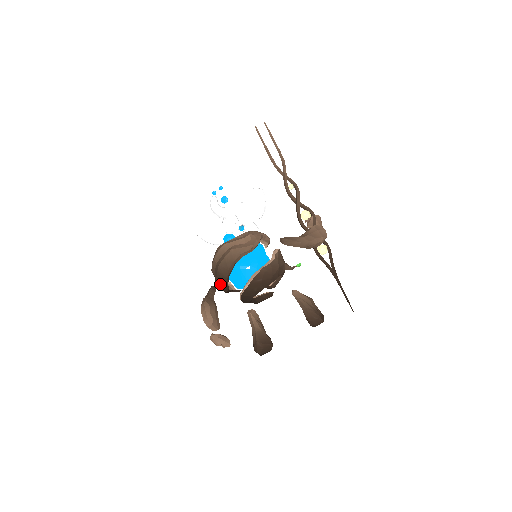
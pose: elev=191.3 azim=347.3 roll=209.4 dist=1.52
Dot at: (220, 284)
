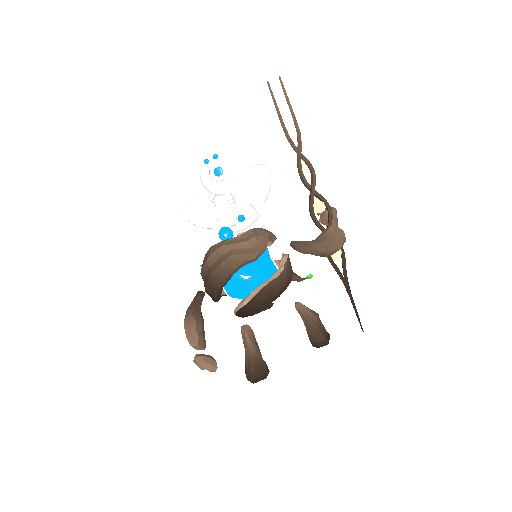
Dot at: (211, 293)
